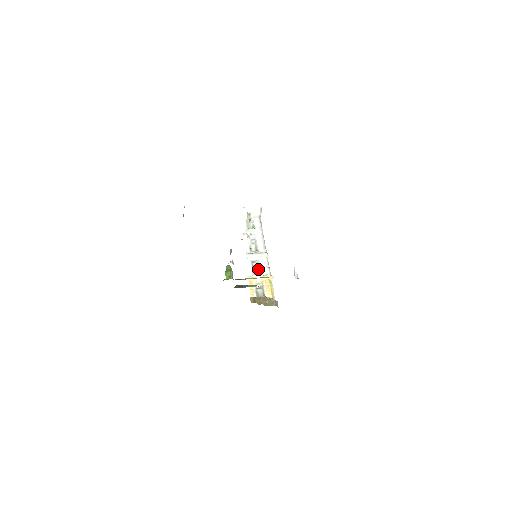
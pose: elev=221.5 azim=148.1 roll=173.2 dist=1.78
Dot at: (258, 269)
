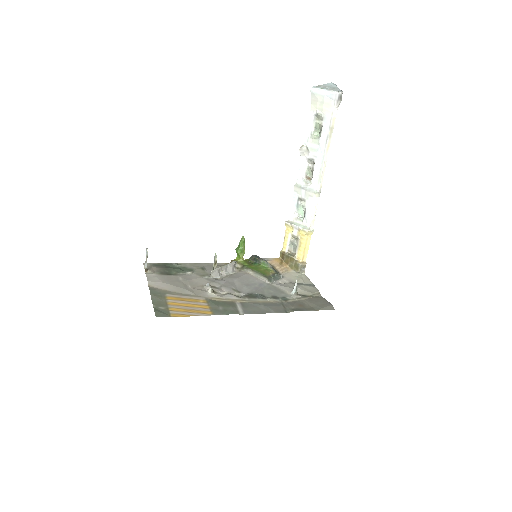
Dot at: (303, 210)
